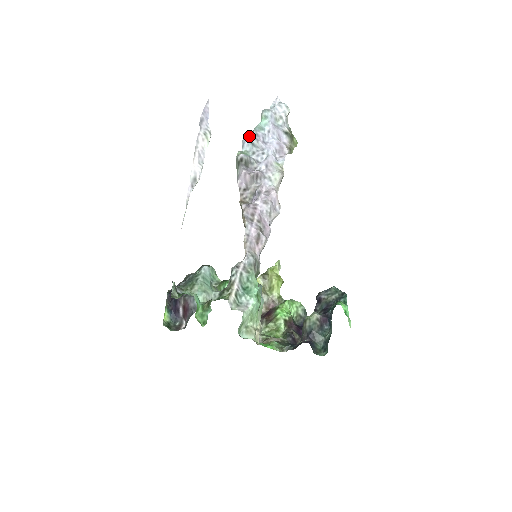
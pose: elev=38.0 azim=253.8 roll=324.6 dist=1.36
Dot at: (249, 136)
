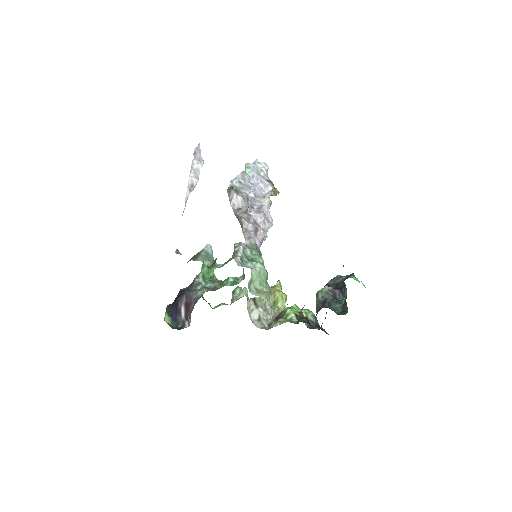
Dot at: (236, 177)
